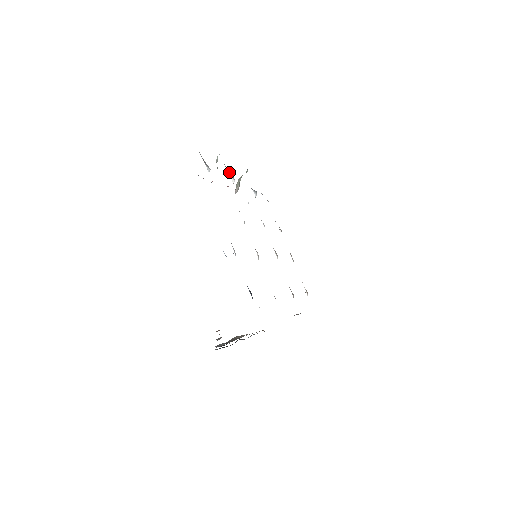
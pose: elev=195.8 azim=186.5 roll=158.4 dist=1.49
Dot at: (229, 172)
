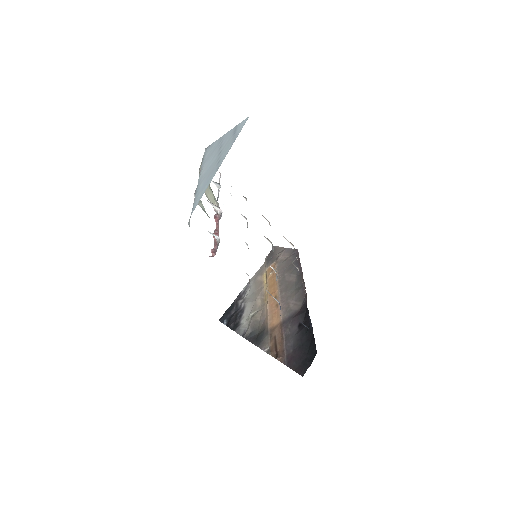
Dot at: (209, 202)
